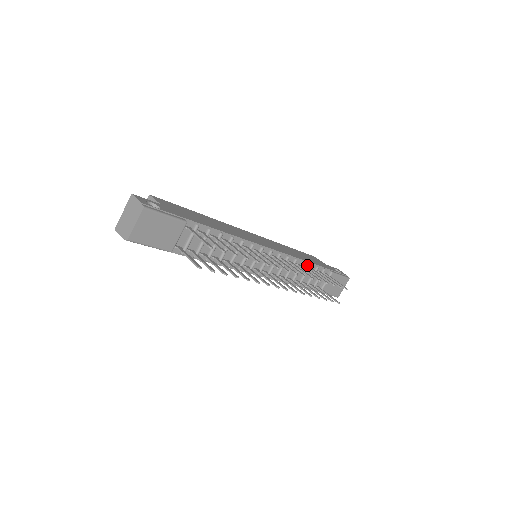
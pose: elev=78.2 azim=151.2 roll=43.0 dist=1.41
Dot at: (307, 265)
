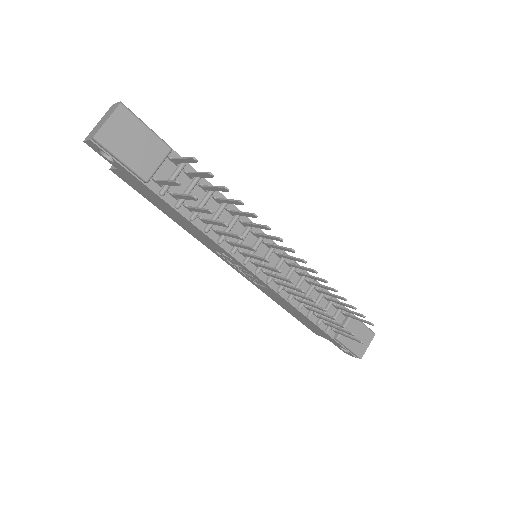
Dot at: occluded
